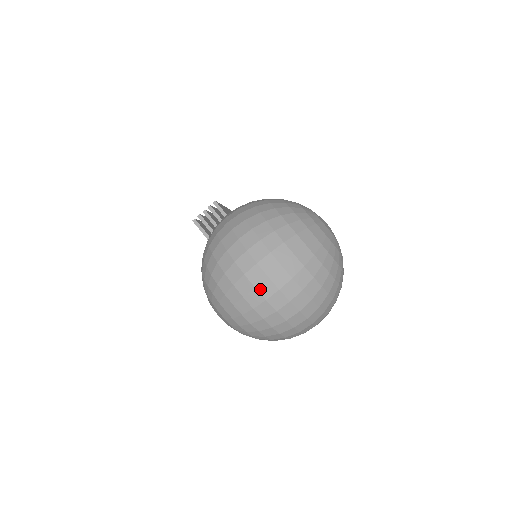
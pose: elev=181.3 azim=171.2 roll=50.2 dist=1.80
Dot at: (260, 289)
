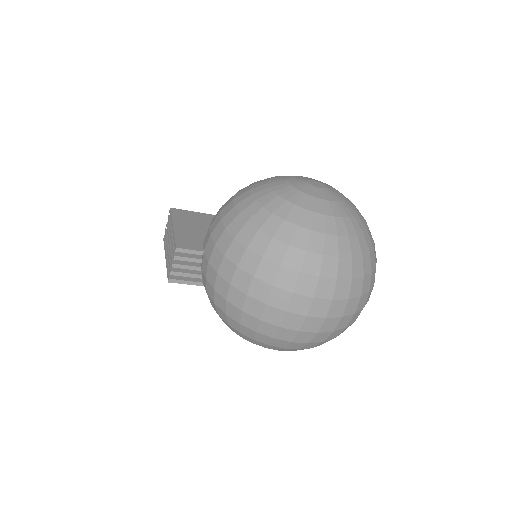
Dot at: (323, 330)
